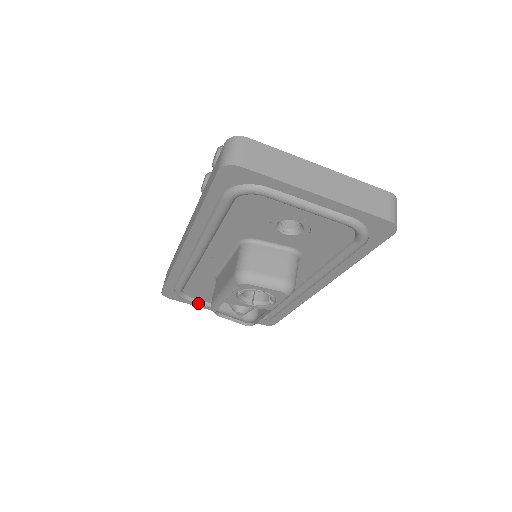
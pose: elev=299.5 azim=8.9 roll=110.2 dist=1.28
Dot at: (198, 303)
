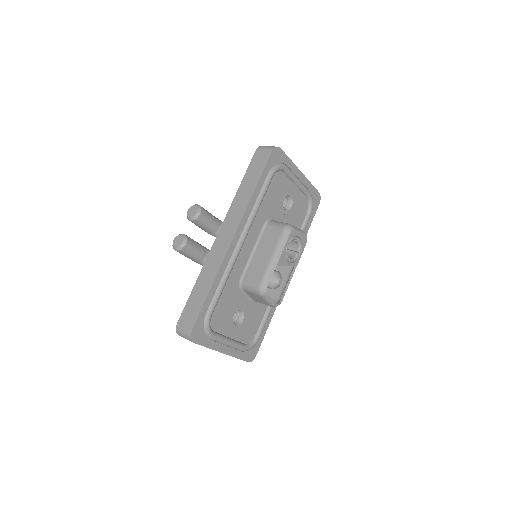
Dot at: (217, 336)
